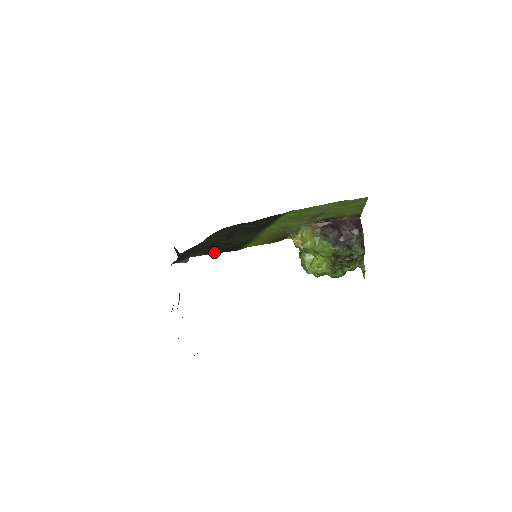
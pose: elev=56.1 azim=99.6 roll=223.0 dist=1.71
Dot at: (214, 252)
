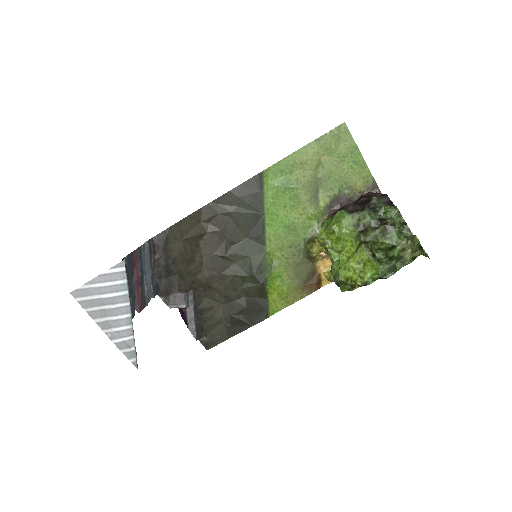
Dot at: (235, 327)
